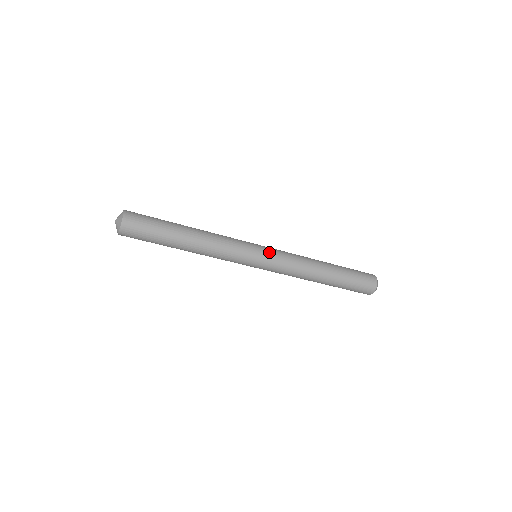
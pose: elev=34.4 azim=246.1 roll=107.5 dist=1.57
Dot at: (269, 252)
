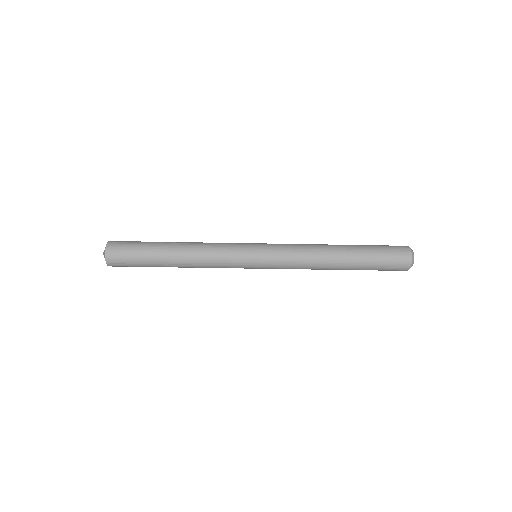
Dot at: (266, 250)
